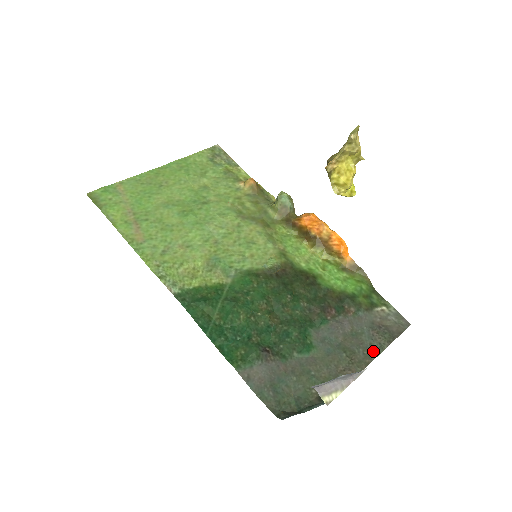
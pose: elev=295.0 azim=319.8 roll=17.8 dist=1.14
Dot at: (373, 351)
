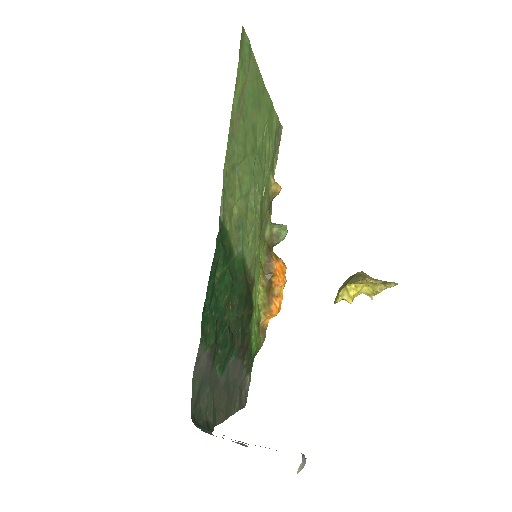
Dot at: (233, 409)
